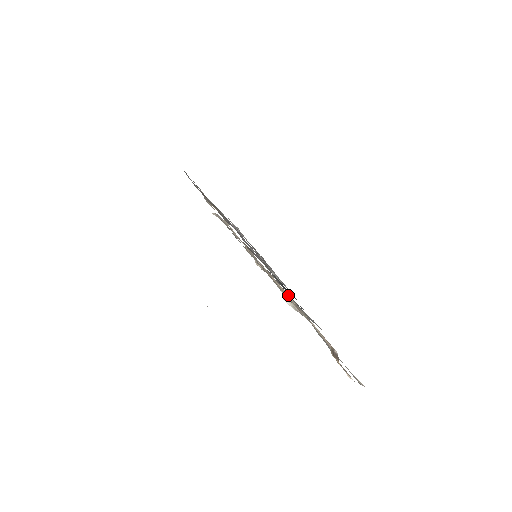
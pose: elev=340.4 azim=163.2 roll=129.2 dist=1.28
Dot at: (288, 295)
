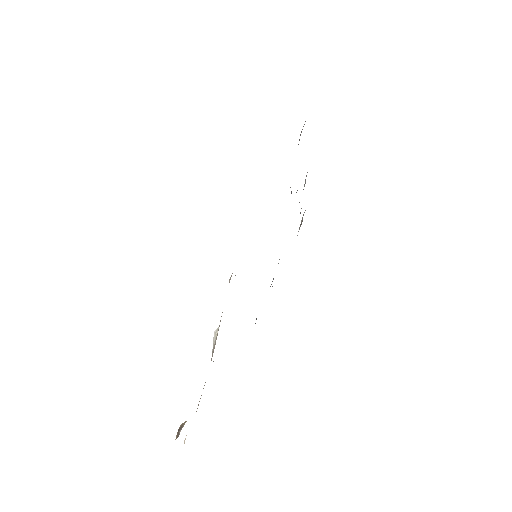
Dot at: occluded
